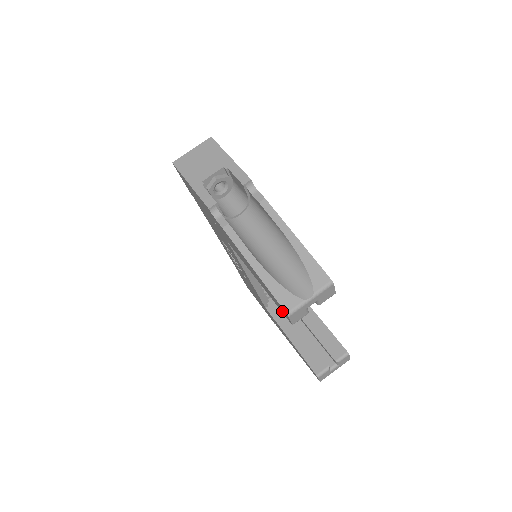
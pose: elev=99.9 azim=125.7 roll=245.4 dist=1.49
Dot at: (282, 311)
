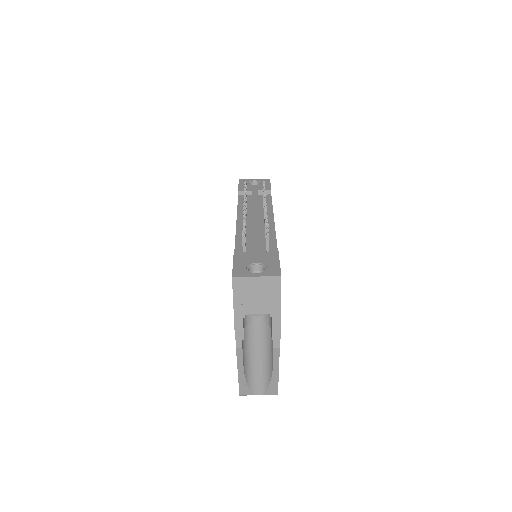
Dot at: occluded
